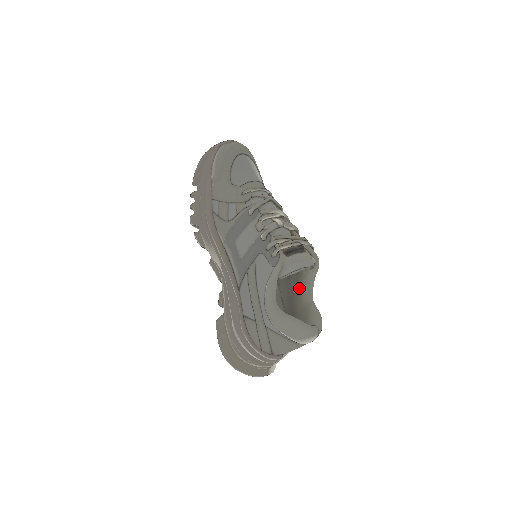
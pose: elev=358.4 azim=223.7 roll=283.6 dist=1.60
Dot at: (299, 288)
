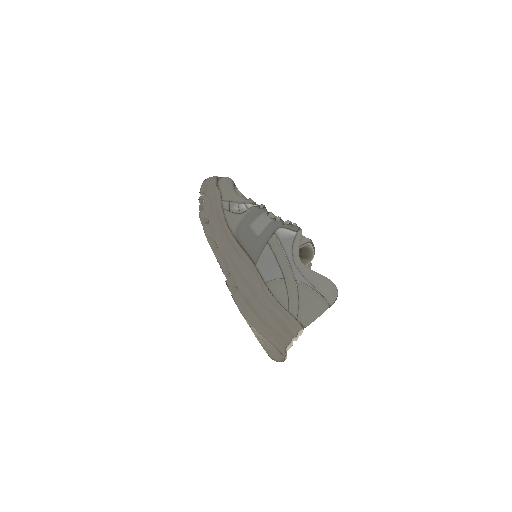
Dot at: occluded
